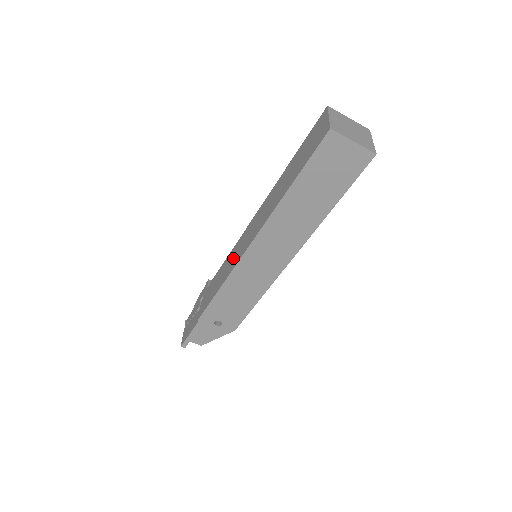
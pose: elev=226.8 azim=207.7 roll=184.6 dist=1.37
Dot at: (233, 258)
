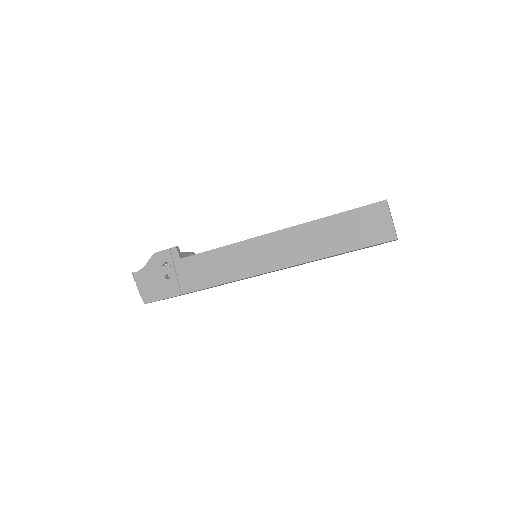
Dot at: (241, 262)
